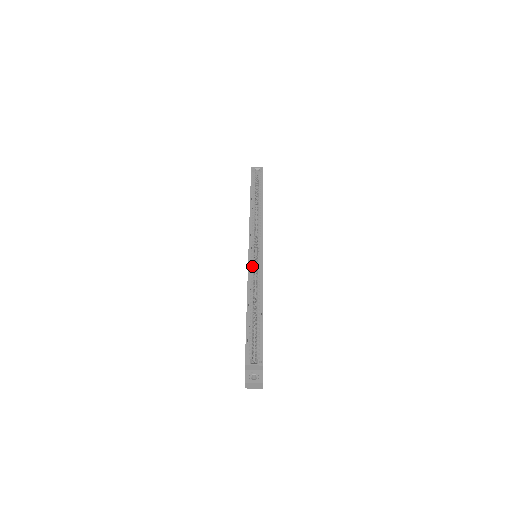
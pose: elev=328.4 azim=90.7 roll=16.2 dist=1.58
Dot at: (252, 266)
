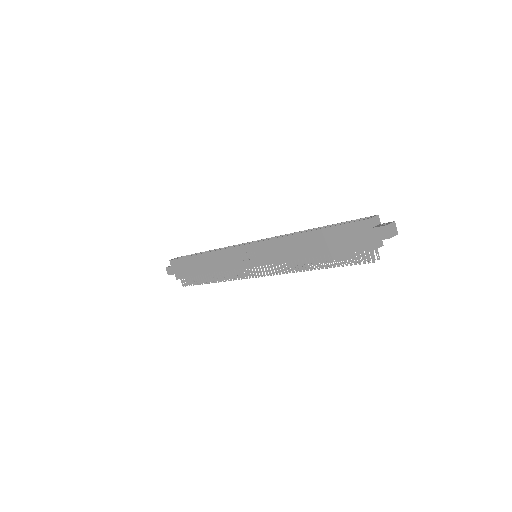
Dot at: (268, 242)
